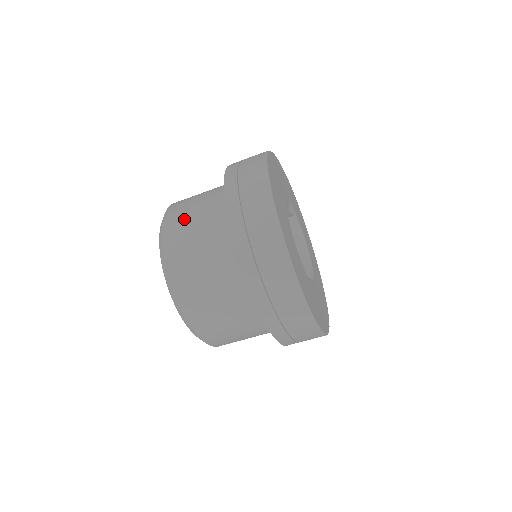
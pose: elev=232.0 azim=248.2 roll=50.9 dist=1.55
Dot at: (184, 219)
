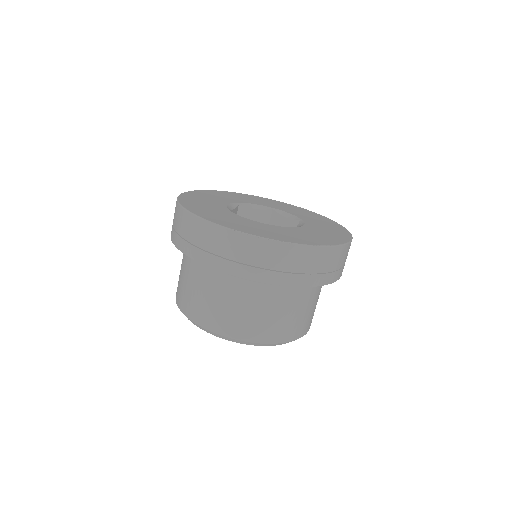
Dot at: occluded
